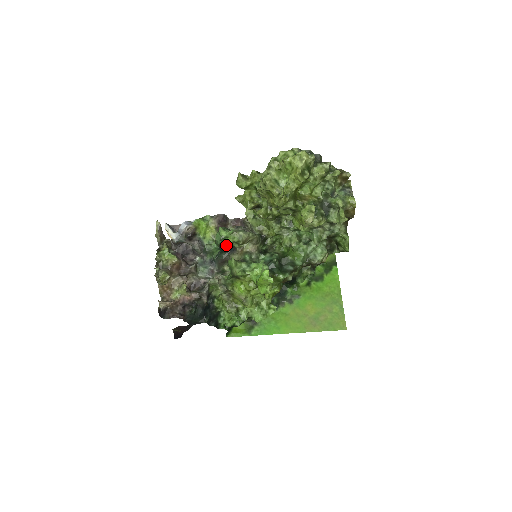
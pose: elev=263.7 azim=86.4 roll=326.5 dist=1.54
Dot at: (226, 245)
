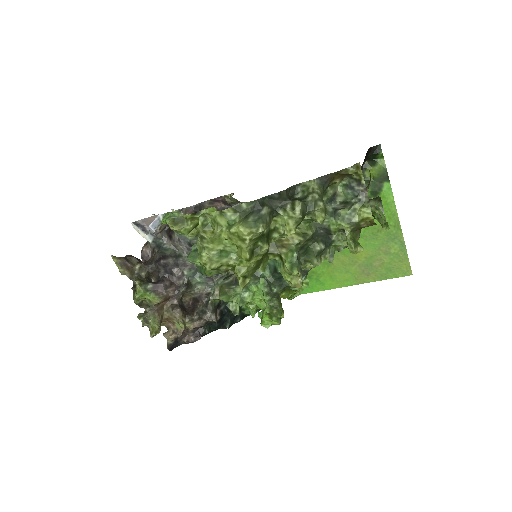
Dot at: occluded
